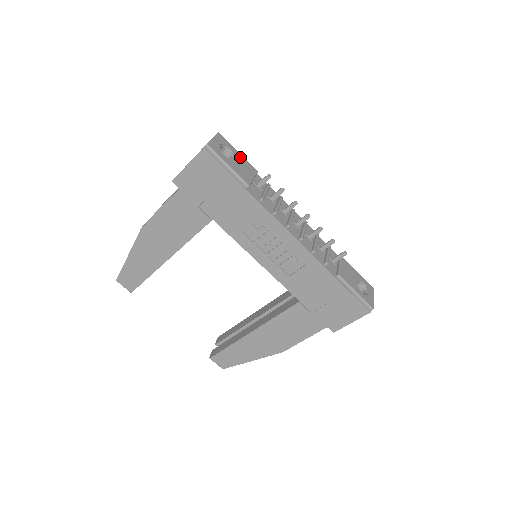
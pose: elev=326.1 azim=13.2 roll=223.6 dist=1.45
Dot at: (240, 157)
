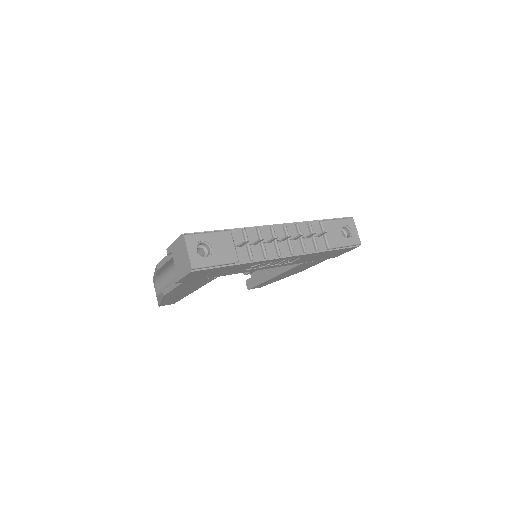
Dot at: (213, 237)
